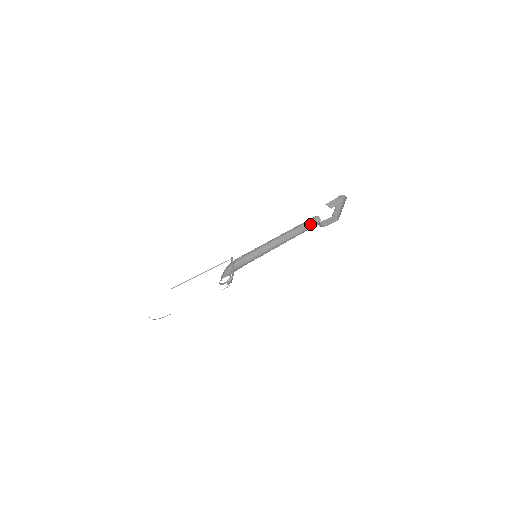
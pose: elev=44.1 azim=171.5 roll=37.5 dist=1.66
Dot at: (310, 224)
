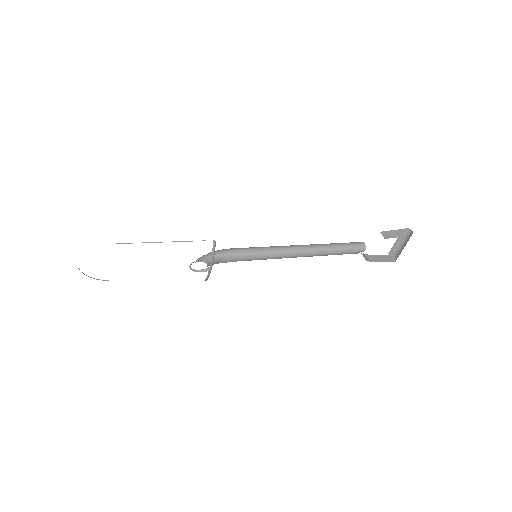
Dot at: (348, 247)
